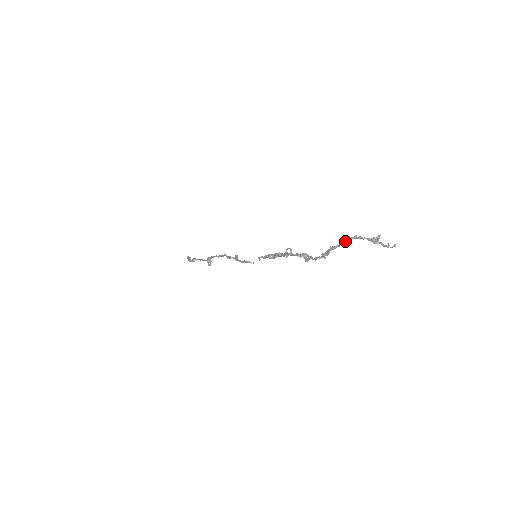
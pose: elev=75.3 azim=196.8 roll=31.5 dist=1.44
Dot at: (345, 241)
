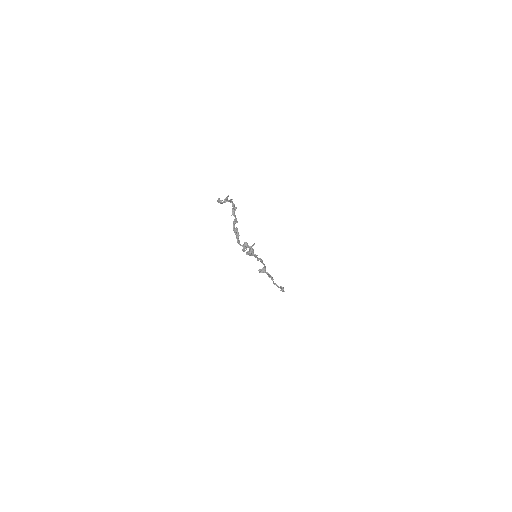
Dot at: (233, 208)
